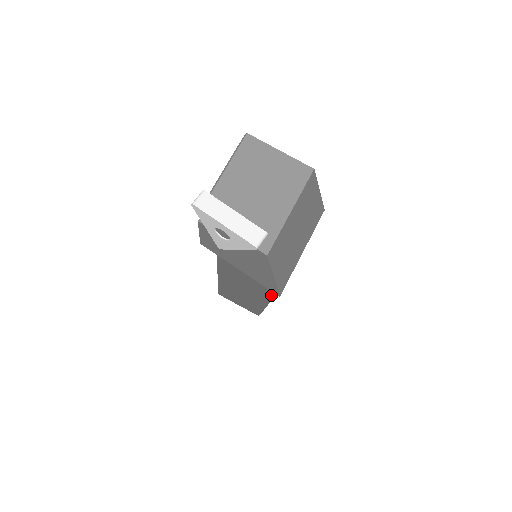
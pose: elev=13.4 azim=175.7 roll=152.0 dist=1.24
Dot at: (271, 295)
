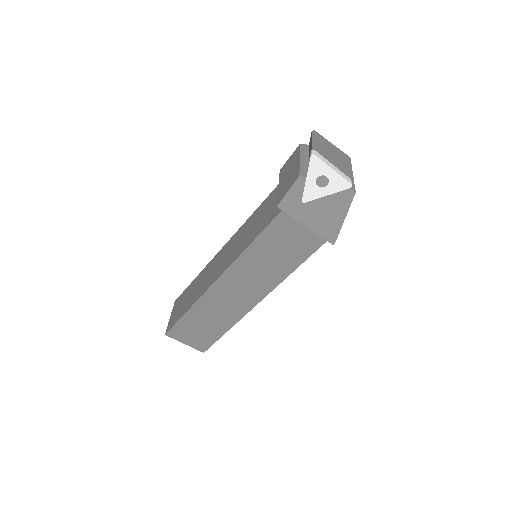
Dot at: (279, 281)
